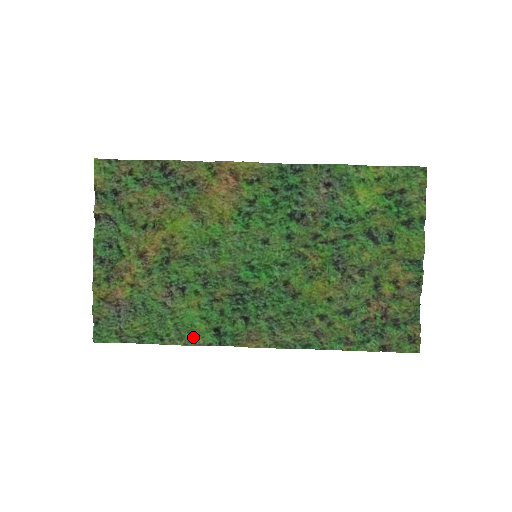
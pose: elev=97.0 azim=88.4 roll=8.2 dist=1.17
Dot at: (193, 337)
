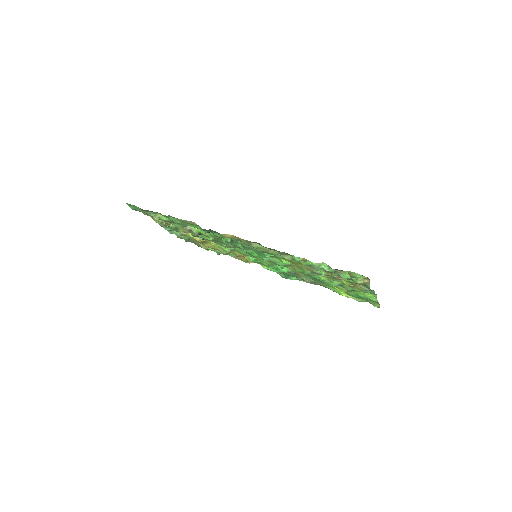
Dot at: (192, 224)
